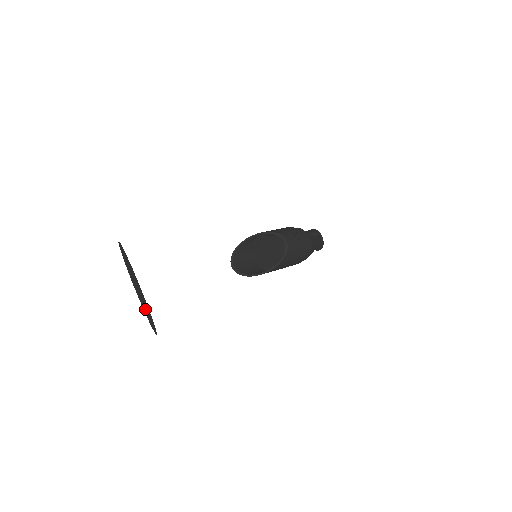
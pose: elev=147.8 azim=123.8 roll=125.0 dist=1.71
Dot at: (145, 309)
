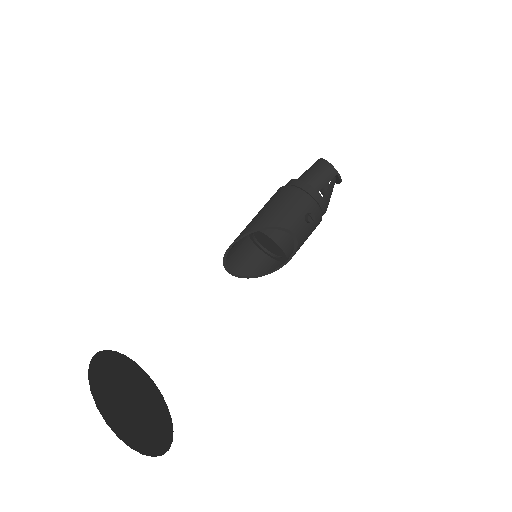
Dot at: (149, 399)
